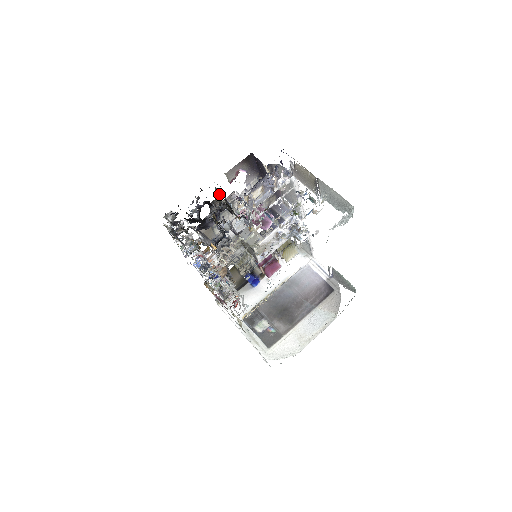
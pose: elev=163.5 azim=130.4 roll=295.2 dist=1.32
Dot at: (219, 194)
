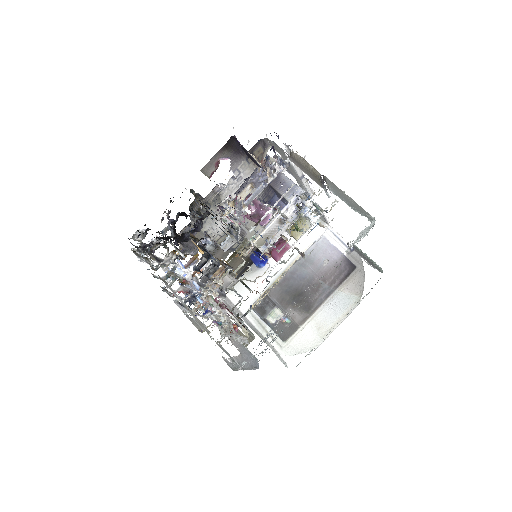
Dot at: (198, 194)
